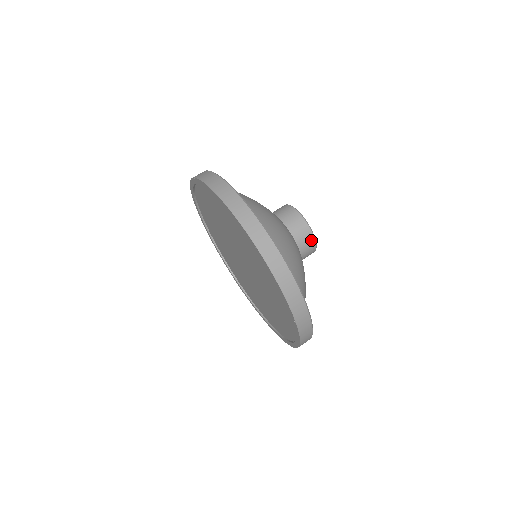
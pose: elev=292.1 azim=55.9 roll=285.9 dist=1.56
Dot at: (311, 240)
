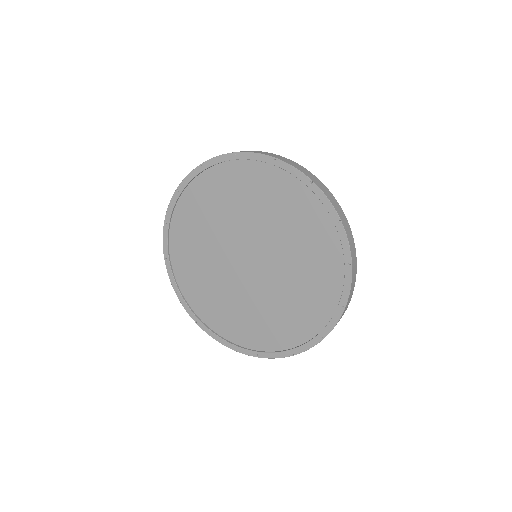
Dot at: occluded
